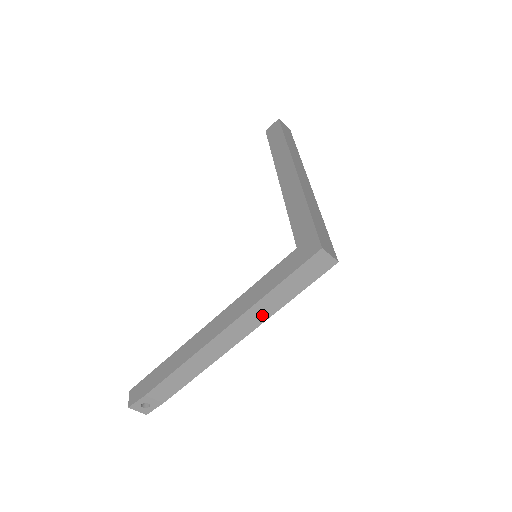
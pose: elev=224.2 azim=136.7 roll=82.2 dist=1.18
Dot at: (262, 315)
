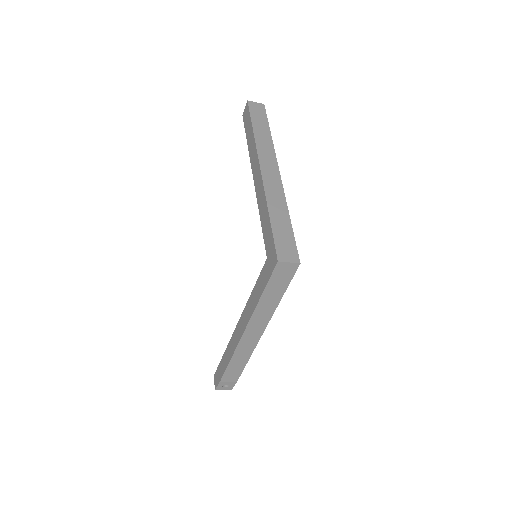
Dot at: (266, 315)
